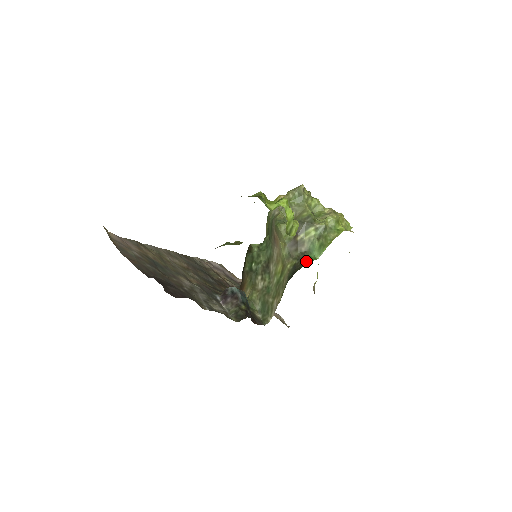
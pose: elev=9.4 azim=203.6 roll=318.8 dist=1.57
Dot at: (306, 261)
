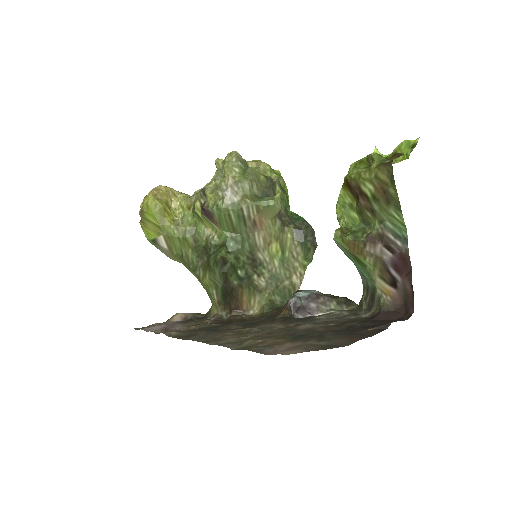
Dot at: (299, 218)
